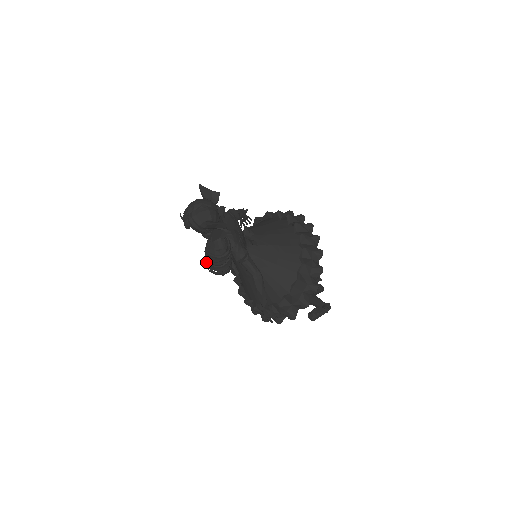
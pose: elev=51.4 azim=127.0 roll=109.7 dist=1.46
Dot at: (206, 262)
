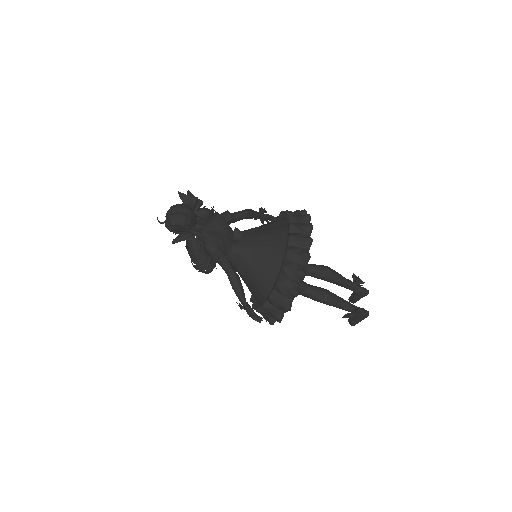
Dot at: occluded
